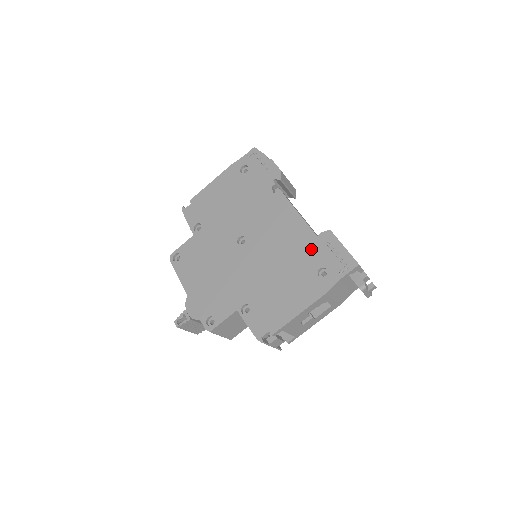
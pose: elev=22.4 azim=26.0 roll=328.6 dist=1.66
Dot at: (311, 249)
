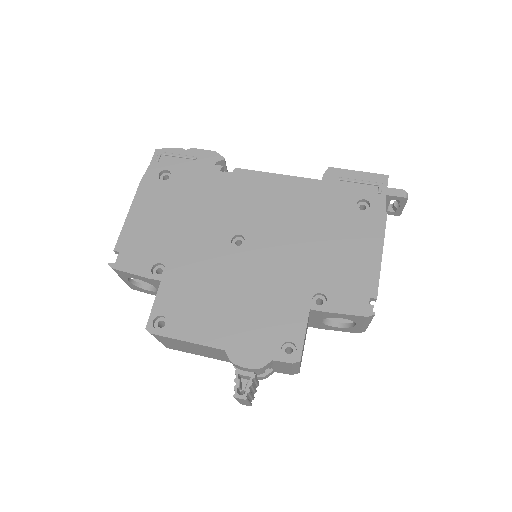
Dot at: (329, 194)
